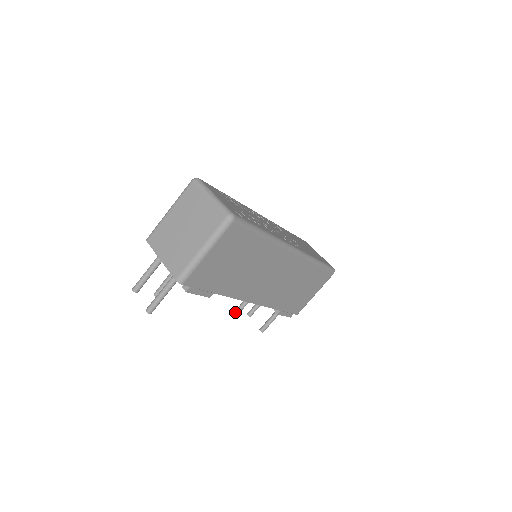
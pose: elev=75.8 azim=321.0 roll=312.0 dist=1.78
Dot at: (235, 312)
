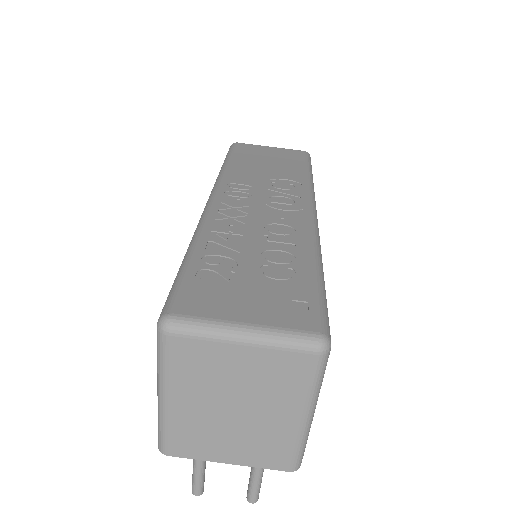
Dot at: occluded
